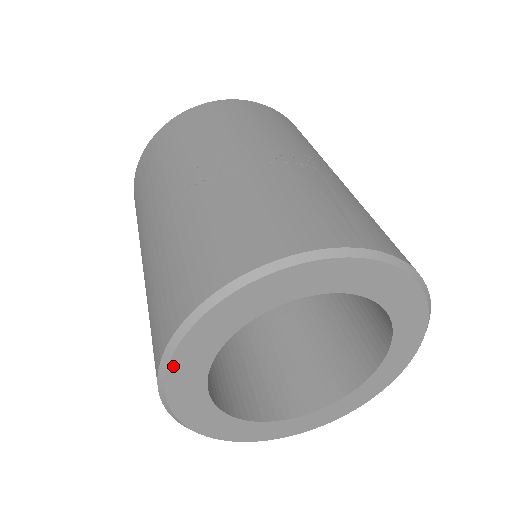
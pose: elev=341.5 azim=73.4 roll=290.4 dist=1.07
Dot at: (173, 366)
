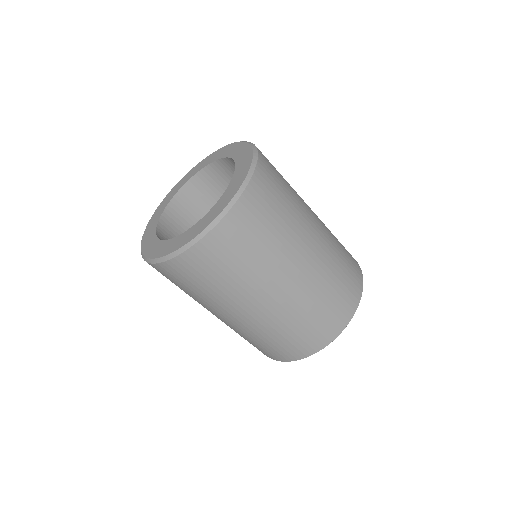
Dot at: (154, 214)
